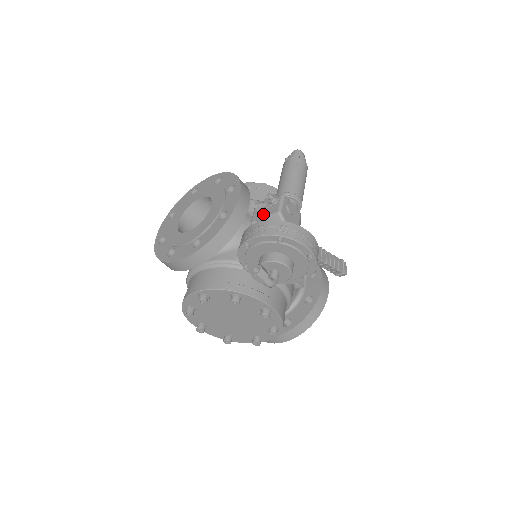
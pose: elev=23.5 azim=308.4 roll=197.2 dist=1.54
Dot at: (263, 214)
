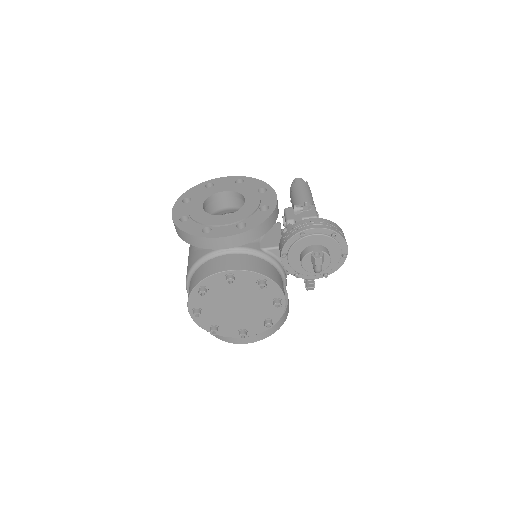
Dot at: (300, 216)
